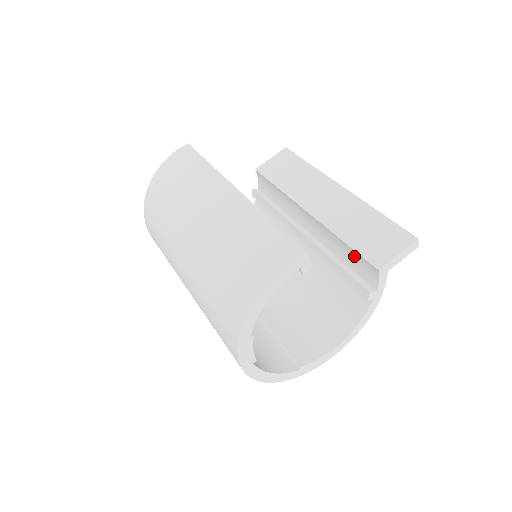
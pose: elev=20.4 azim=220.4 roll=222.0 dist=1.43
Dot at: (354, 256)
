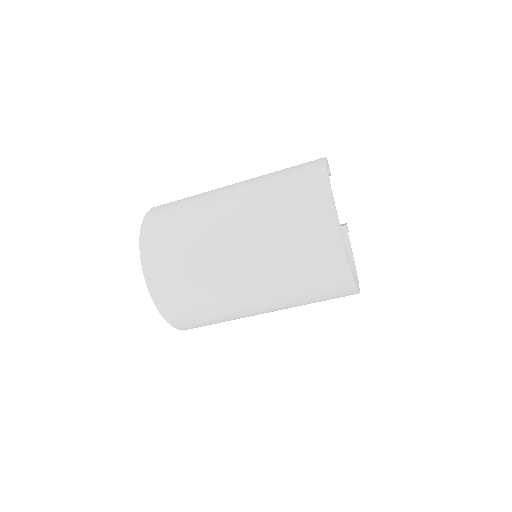
Dot at: occluded
